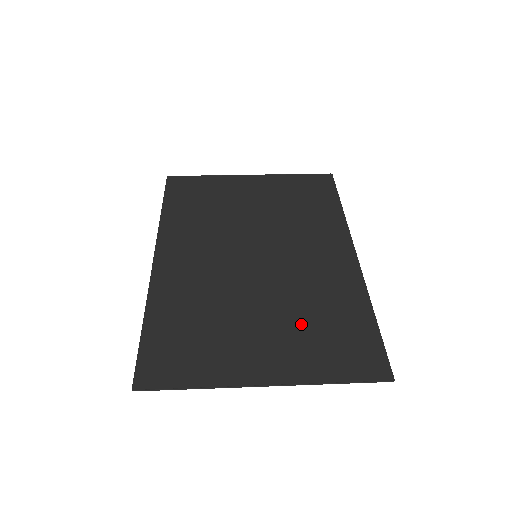
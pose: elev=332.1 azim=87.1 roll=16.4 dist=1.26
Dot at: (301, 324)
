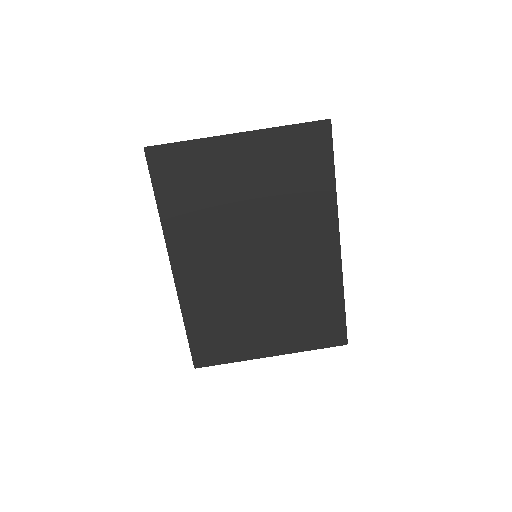
Dot at: (293, 314)
